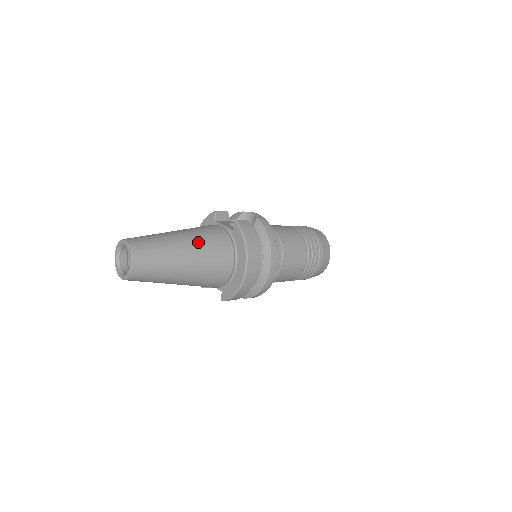
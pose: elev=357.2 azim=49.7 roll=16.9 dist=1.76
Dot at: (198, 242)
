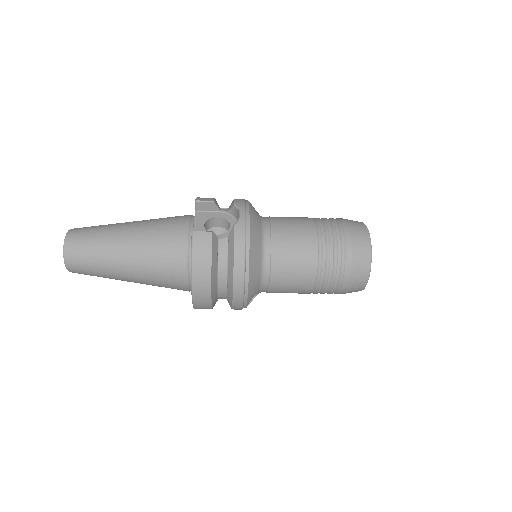
Dot at: (143, 250)
